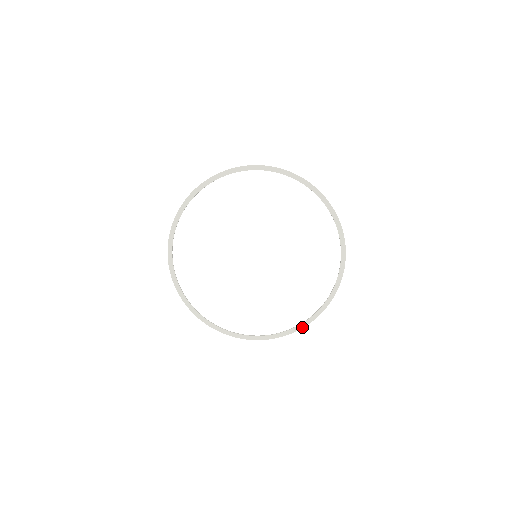
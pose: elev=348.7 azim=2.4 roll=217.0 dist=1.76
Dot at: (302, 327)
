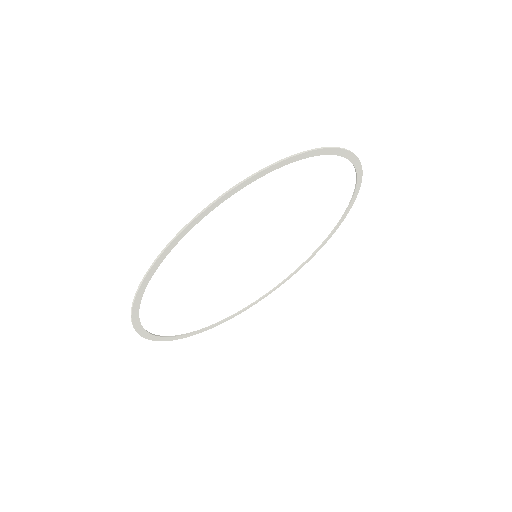
Dot at: occluded
